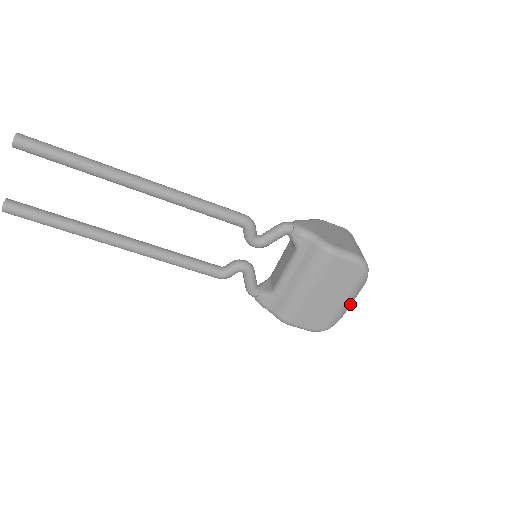
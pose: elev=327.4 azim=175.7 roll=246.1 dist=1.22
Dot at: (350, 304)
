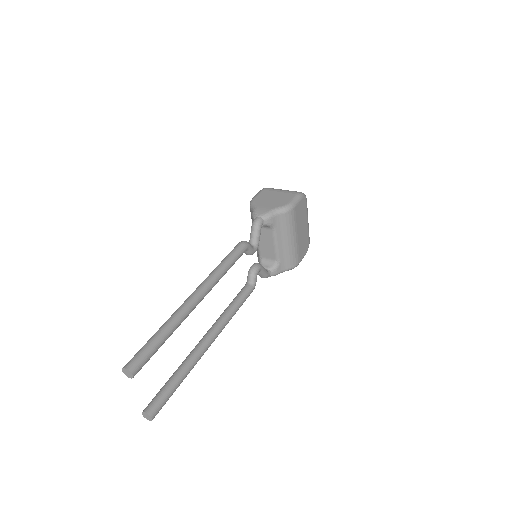
Dot at: occluded
